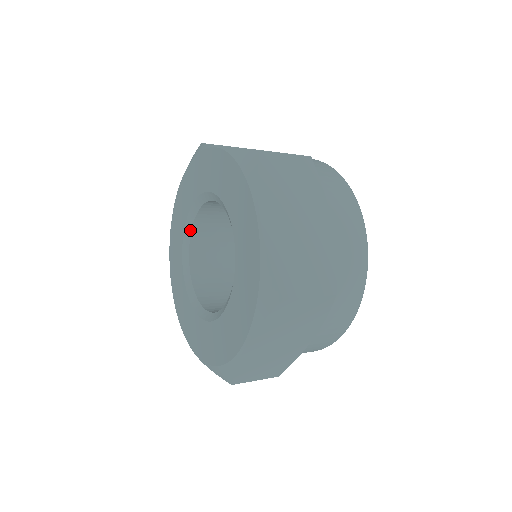
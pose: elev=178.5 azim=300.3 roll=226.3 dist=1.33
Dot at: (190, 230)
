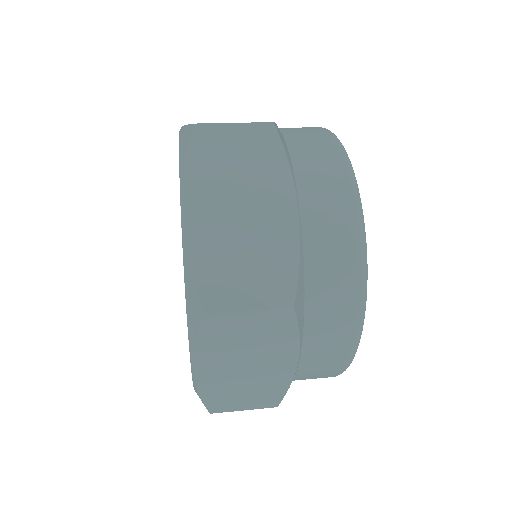
Dot at: occluded
